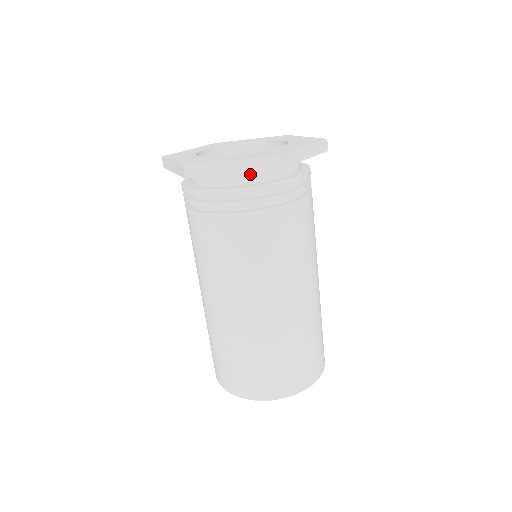
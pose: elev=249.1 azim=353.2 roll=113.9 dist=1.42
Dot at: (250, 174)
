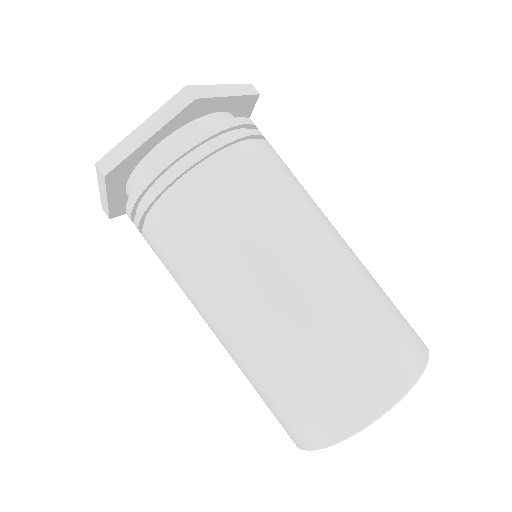
Dot at: (231, 117)
